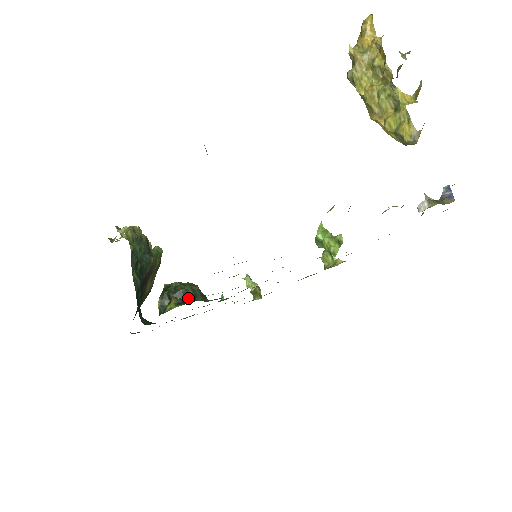
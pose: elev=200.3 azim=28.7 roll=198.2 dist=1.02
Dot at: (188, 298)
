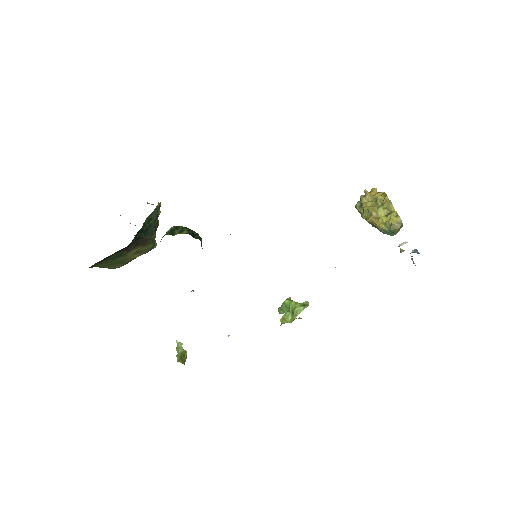
Dot at: (197, 238)
